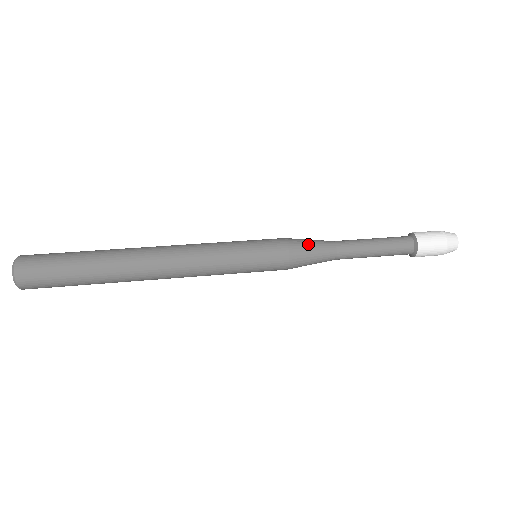
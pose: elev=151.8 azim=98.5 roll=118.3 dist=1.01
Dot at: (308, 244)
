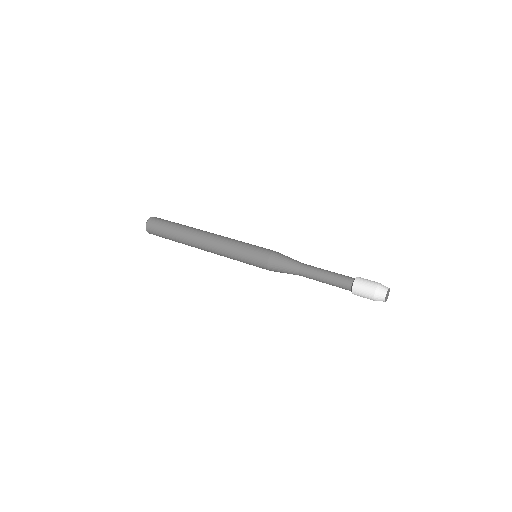
Dot at: (282, 262)
